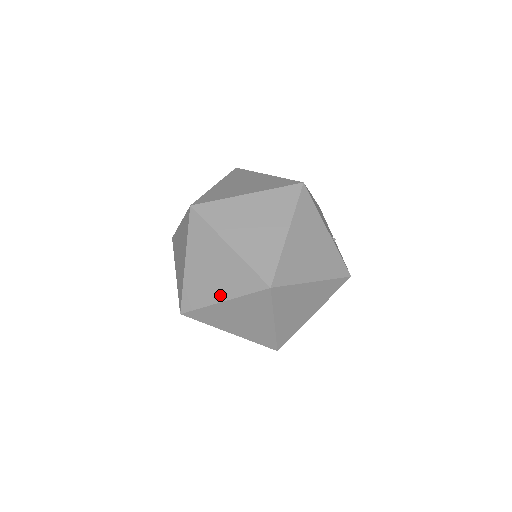
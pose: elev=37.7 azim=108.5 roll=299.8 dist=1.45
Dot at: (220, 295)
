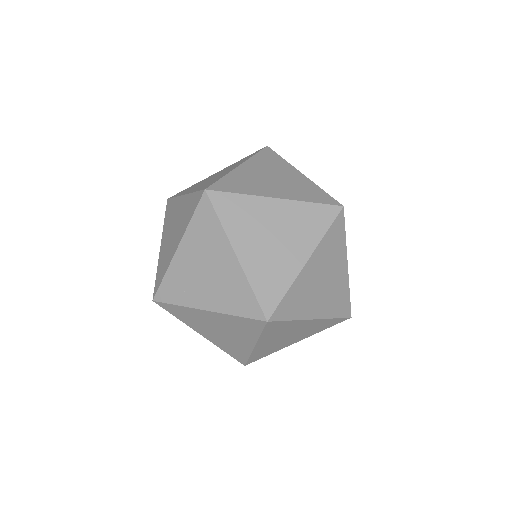
Dot at: (176, 244)
